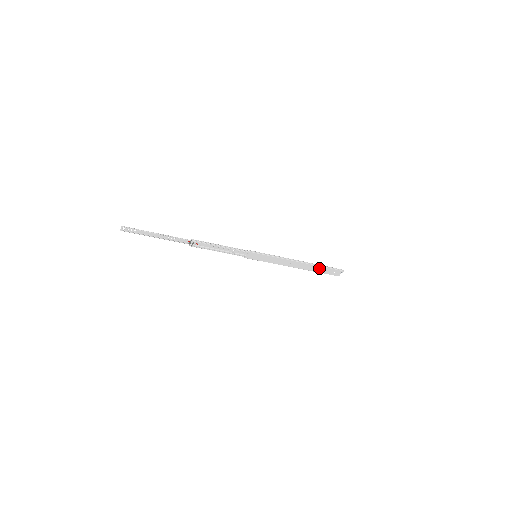
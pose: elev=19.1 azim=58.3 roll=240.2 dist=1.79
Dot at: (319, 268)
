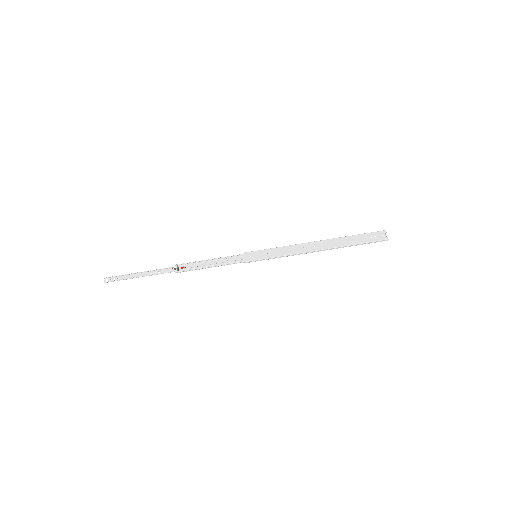
Dot at: (348, 240)
